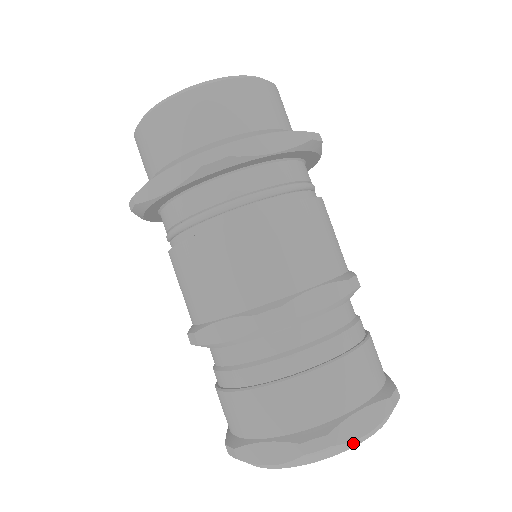
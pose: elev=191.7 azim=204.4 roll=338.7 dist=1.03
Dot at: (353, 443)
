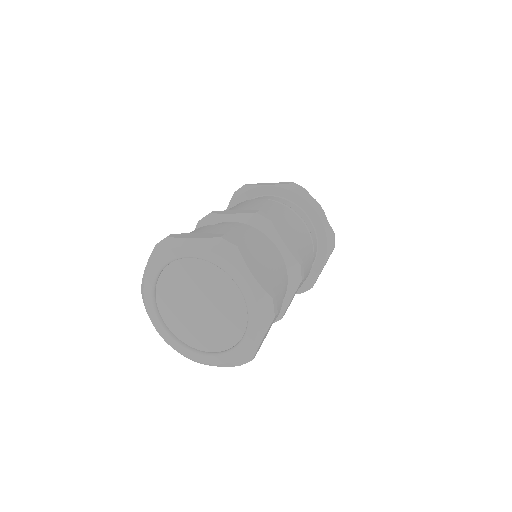
Dot at: (243, 267)
